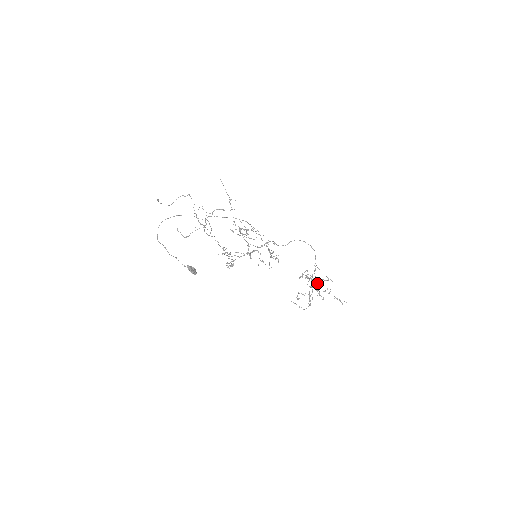
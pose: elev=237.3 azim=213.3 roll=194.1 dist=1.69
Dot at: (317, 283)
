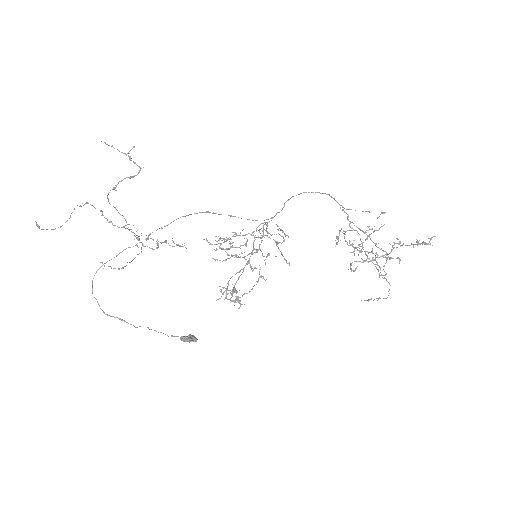
Dot at: occluded
